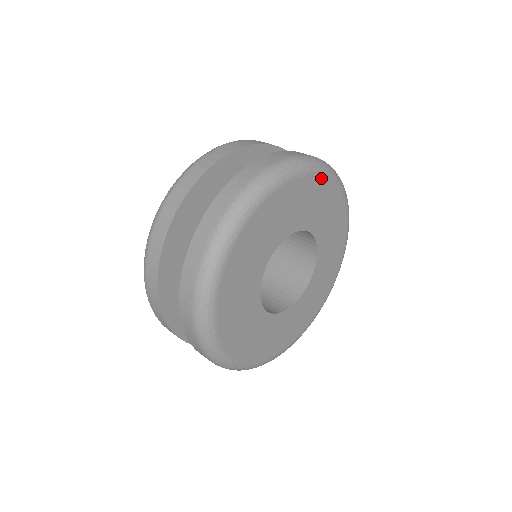
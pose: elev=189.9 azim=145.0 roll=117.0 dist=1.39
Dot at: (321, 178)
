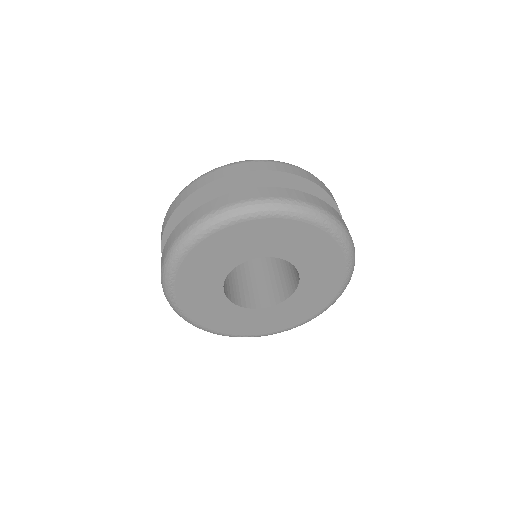
Dot at: (296, 222)
